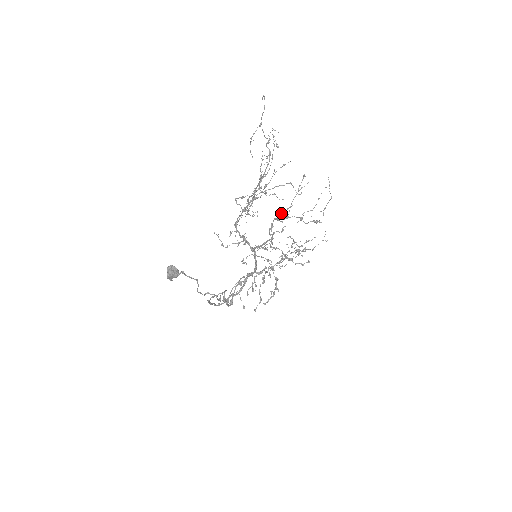
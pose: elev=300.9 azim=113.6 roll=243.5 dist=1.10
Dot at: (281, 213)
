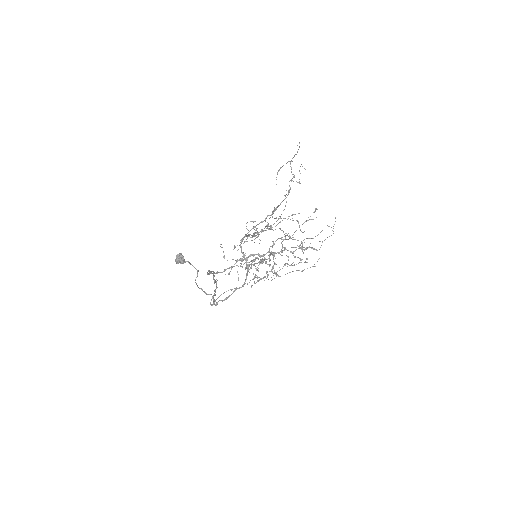
Dot at: (285, 235)
